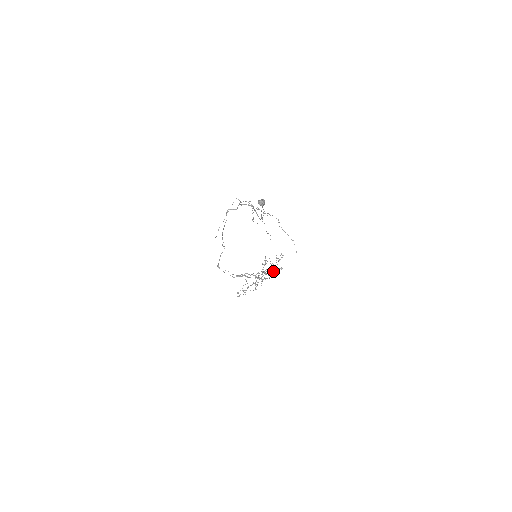
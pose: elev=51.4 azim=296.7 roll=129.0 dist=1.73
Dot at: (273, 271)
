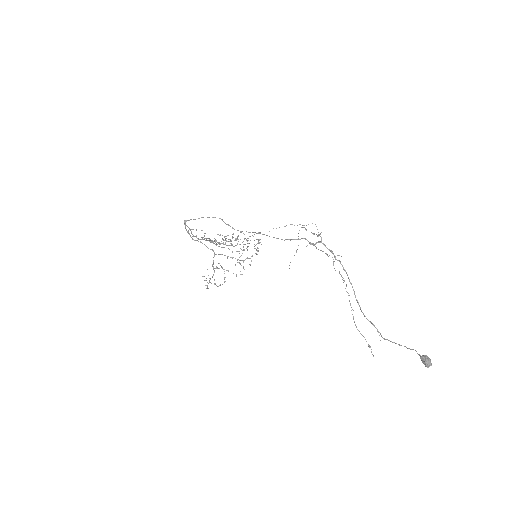
Dot at: (249, 264)
